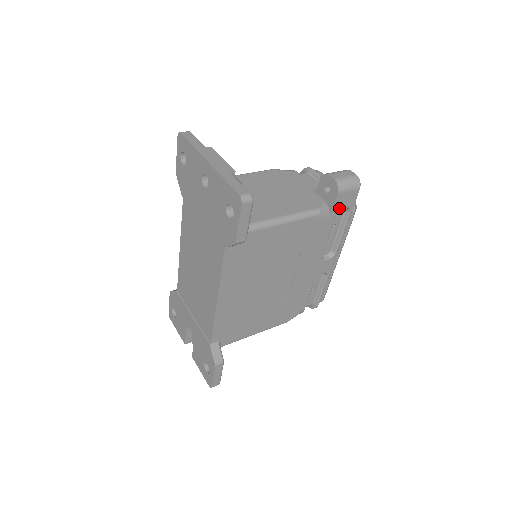
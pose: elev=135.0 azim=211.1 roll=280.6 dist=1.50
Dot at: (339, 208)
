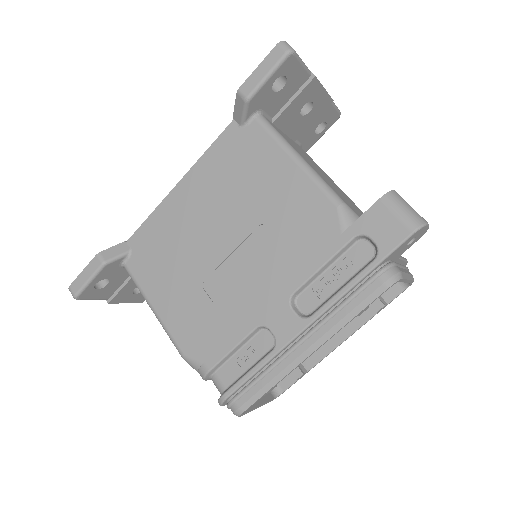
Dot at: (366, 230)
